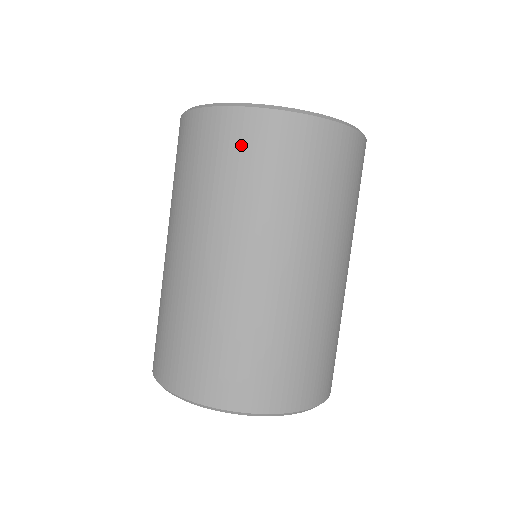
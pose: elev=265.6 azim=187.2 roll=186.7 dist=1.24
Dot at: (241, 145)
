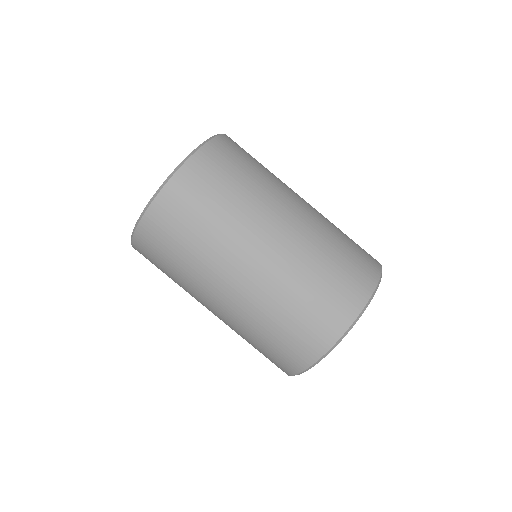
Dot at: (181, 211)
